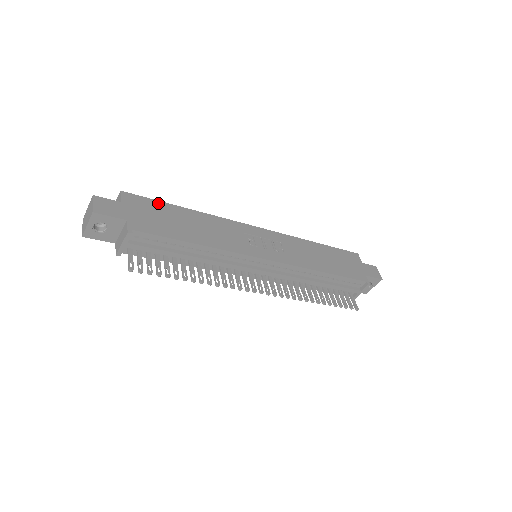
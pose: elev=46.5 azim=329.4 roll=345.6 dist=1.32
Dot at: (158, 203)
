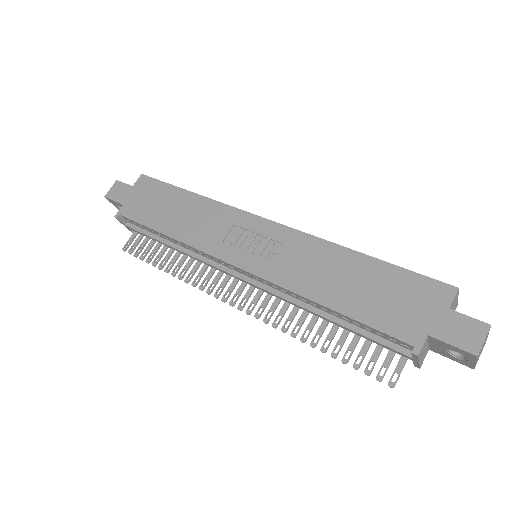
Dot at: (164, 186)
